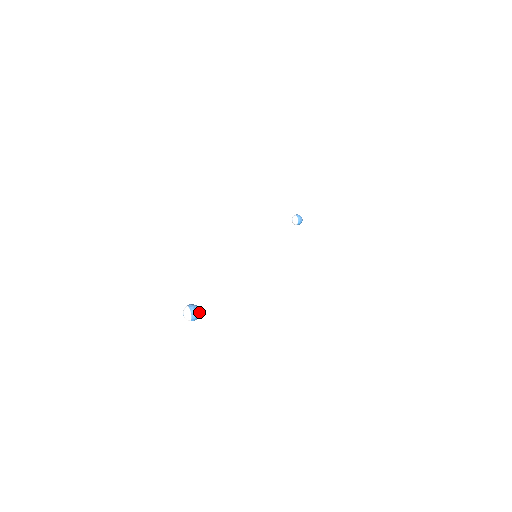
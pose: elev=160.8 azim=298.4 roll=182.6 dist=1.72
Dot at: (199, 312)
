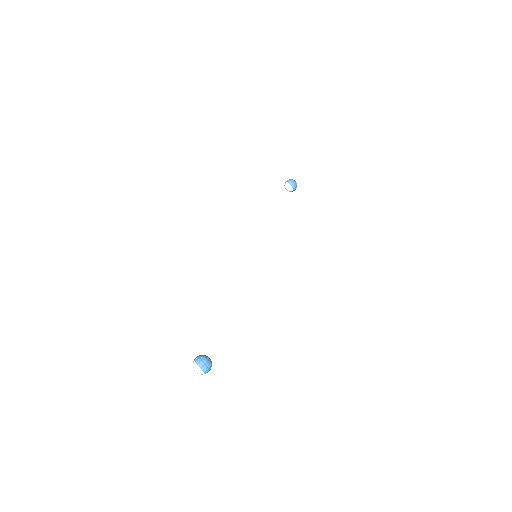
Dot at: (208, 361)
